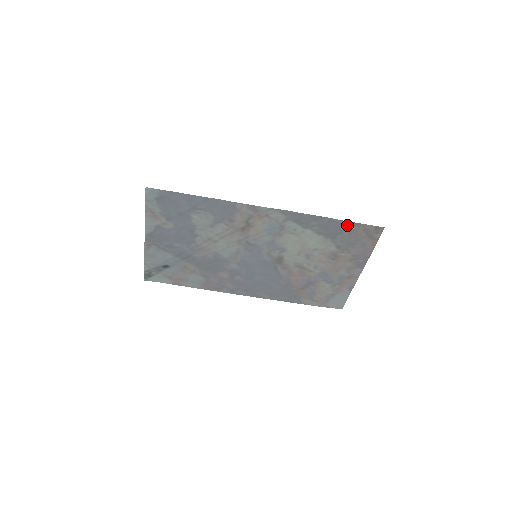
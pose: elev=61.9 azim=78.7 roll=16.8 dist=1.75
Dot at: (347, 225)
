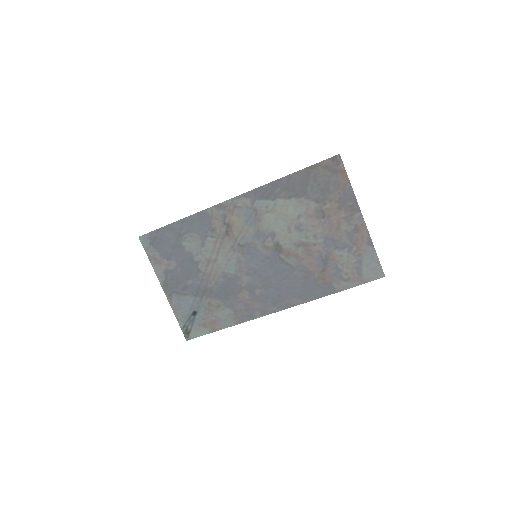
Dot at: (305, 173)
